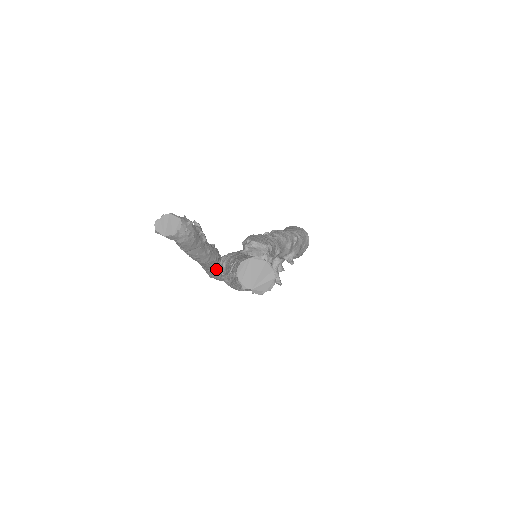
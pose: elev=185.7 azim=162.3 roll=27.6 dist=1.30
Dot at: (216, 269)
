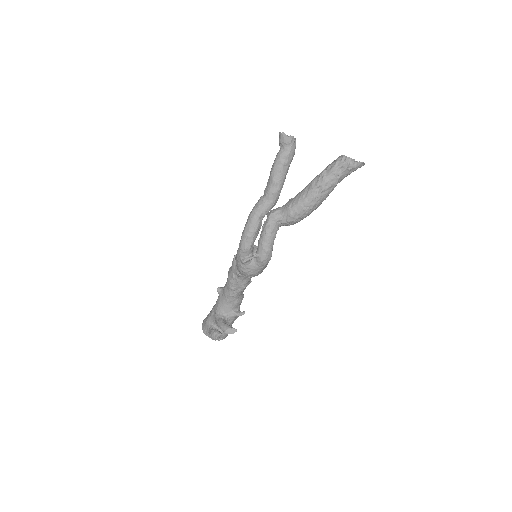
Dot at: (261, 223)
